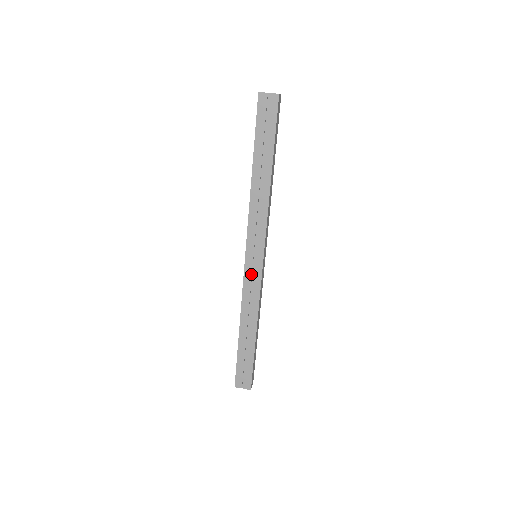
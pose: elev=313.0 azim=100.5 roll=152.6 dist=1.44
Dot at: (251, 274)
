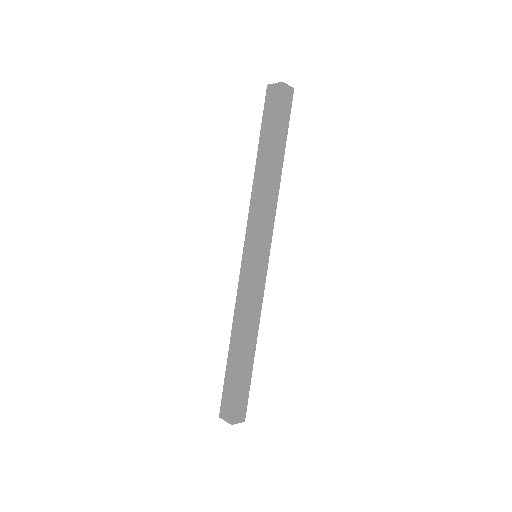
Dot at: (245, 273)
